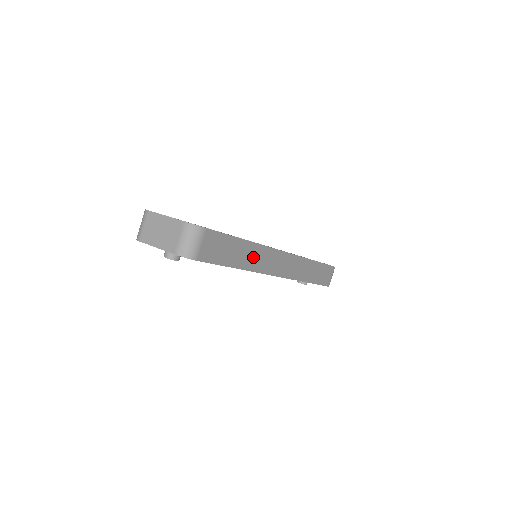
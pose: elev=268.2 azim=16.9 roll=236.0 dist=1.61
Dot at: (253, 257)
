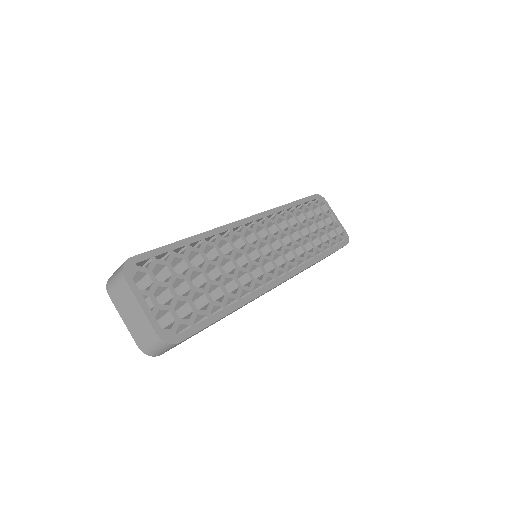
Dot at: occluded
